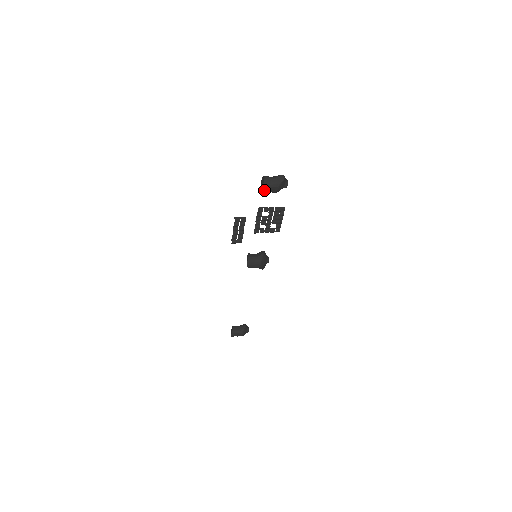
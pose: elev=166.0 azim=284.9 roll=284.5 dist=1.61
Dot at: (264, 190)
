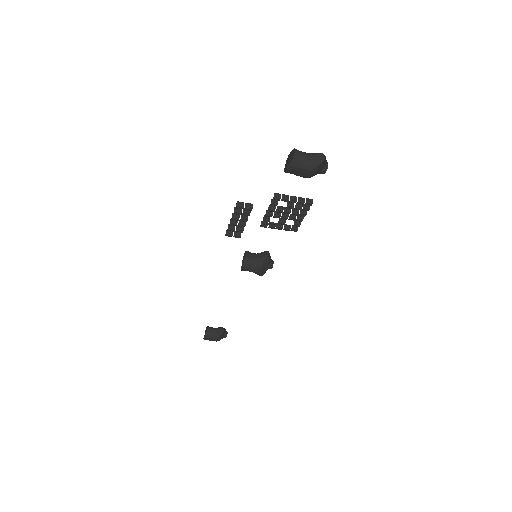
Dot at: (290, 171)
